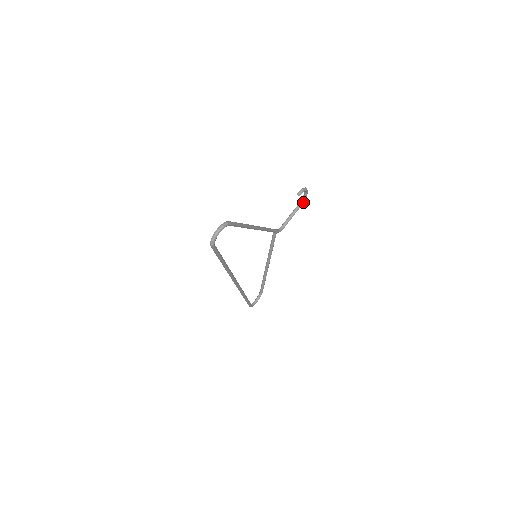
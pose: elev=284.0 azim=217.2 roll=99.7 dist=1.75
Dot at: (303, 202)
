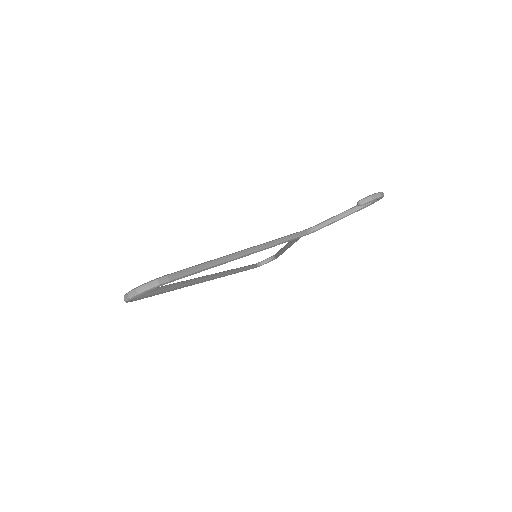
Dot at: (370, 204)
